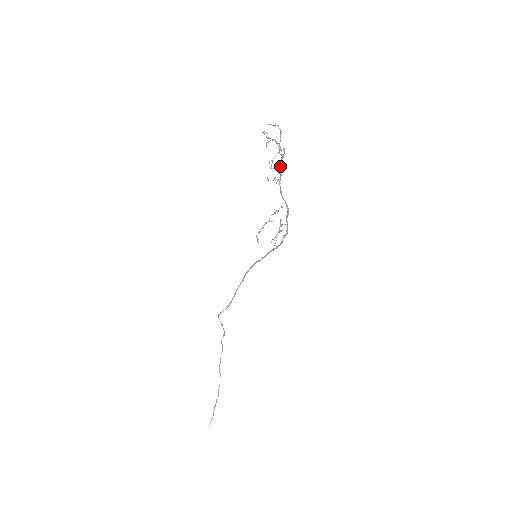
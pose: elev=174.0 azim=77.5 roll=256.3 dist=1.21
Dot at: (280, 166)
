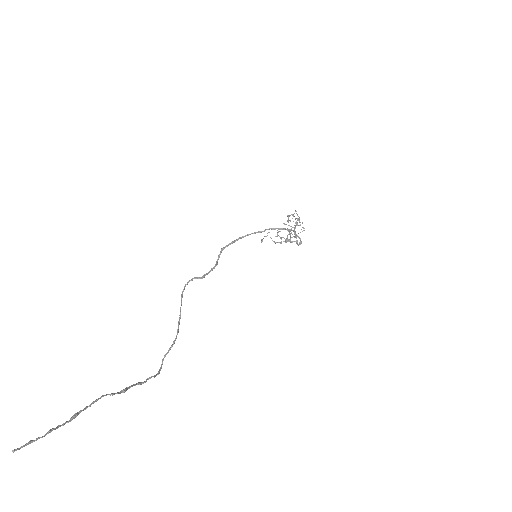
Dot at: (296, 221)
